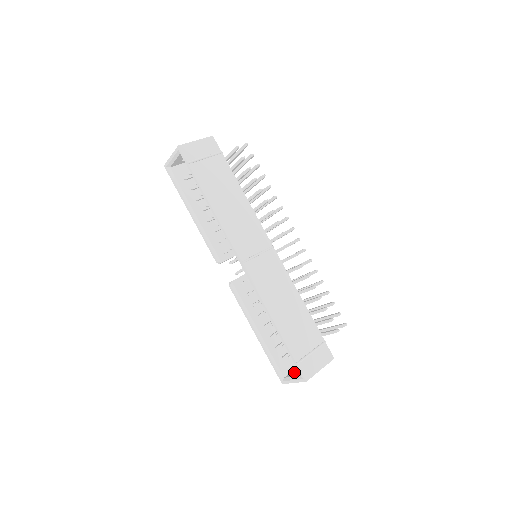
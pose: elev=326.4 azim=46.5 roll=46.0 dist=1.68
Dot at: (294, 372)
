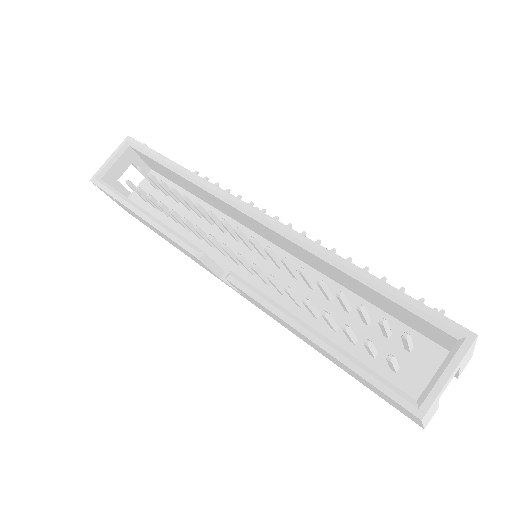
Dot at: occluded
